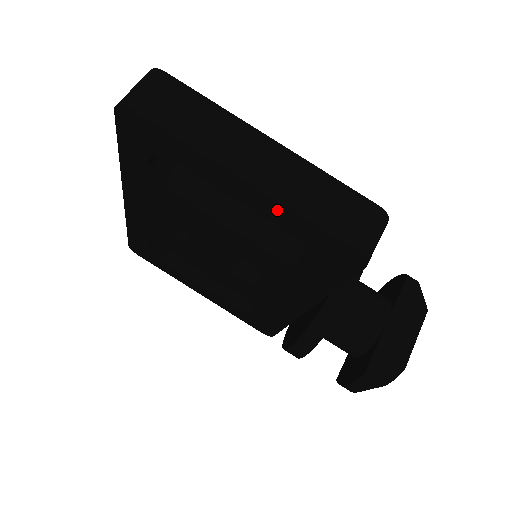
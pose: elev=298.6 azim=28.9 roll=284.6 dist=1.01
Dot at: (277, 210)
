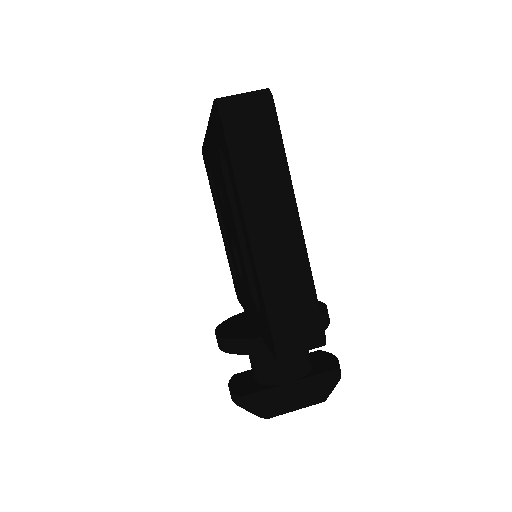
Dot at: (255, 271)
